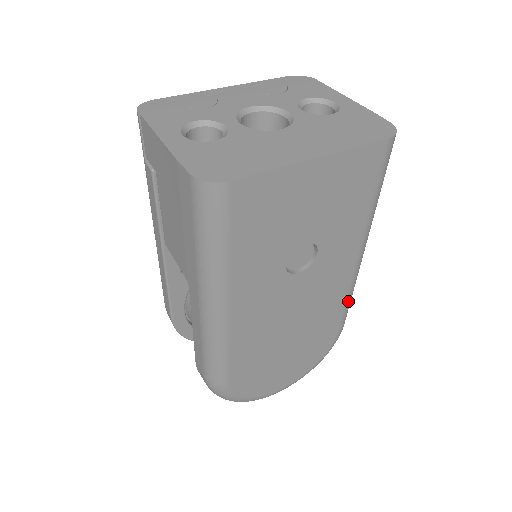
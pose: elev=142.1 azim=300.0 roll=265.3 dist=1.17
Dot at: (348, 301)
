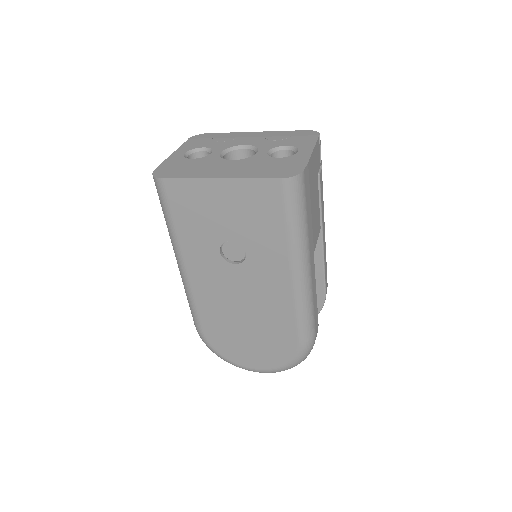
Dot at: (299, 315)
